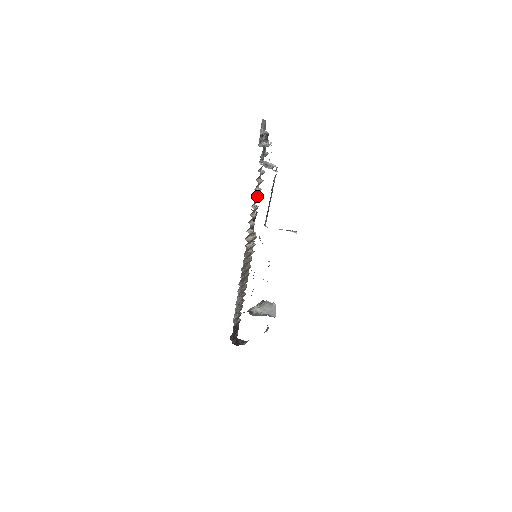
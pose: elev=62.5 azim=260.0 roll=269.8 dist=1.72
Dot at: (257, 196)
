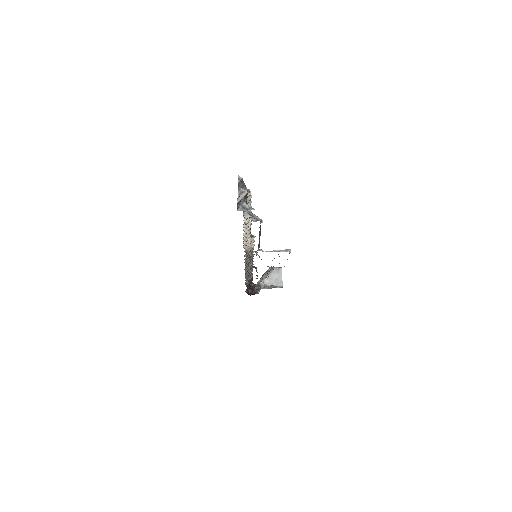
Dot at: occluded
